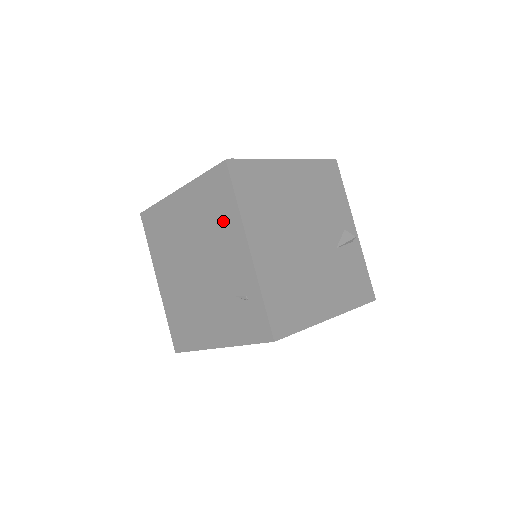
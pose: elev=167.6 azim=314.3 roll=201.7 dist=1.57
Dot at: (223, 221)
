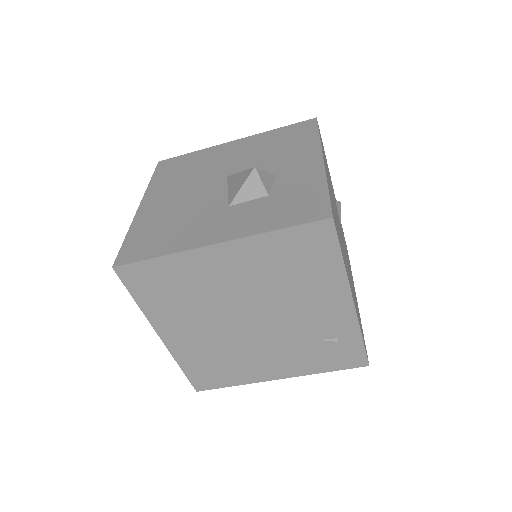
Dot at: (313, 278)
